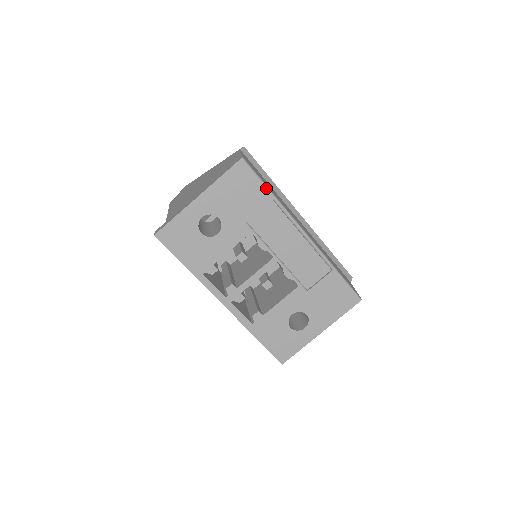
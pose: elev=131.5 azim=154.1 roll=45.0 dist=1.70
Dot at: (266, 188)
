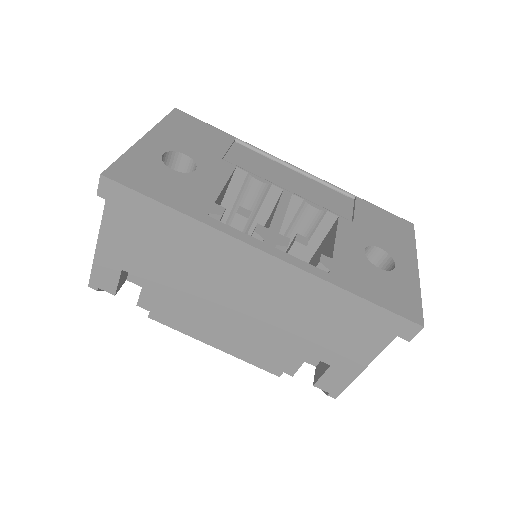
Dot at: (220, 130)
